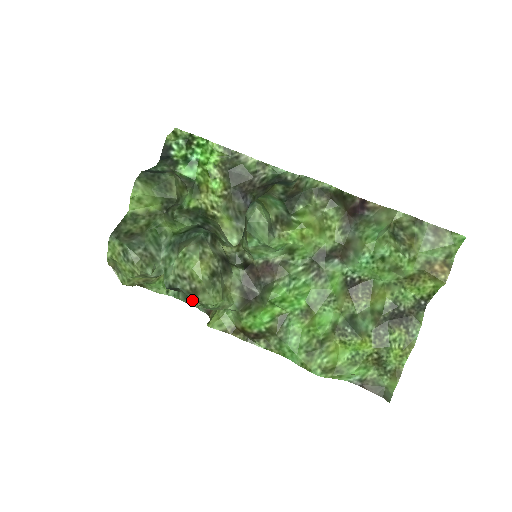
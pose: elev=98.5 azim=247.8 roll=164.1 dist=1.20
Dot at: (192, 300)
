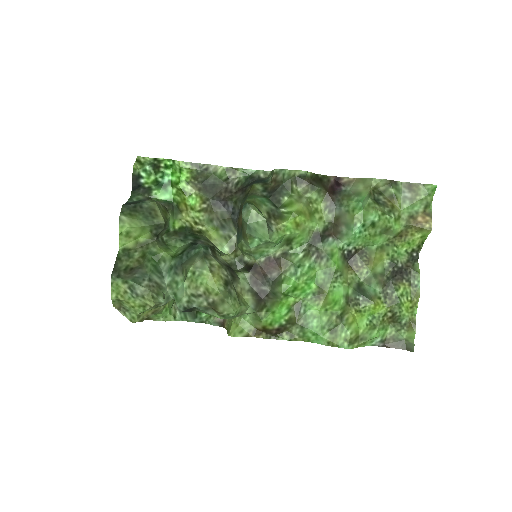
Dot at: (201, 318)
